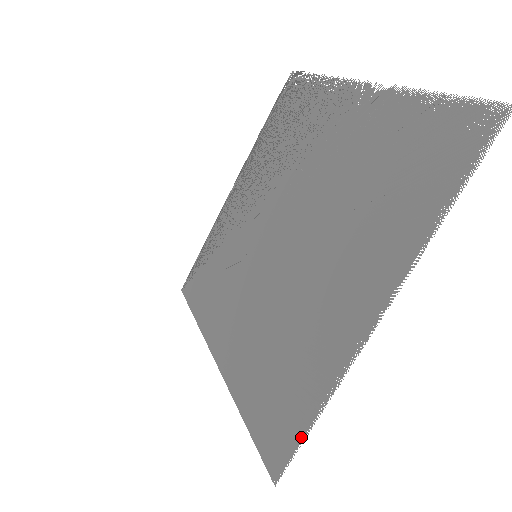
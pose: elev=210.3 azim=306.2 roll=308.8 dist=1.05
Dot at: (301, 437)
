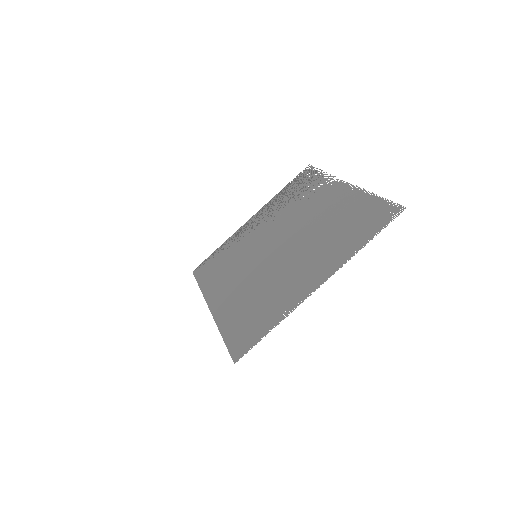
Dot at: (258, 340)
